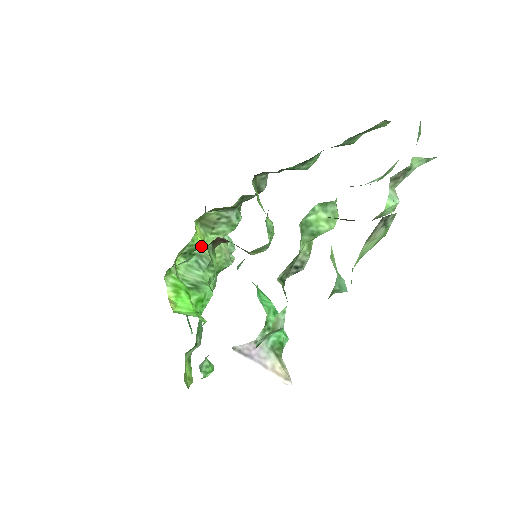
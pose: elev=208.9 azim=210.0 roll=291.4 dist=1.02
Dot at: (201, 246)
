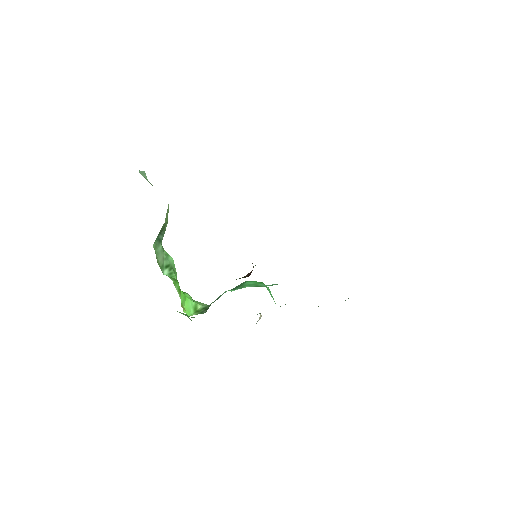
Dot at: occluded
